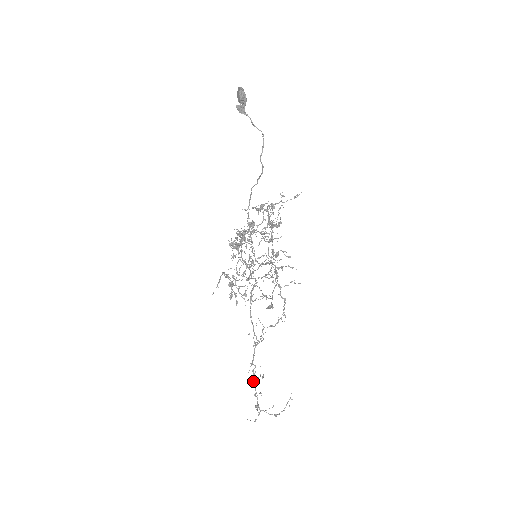
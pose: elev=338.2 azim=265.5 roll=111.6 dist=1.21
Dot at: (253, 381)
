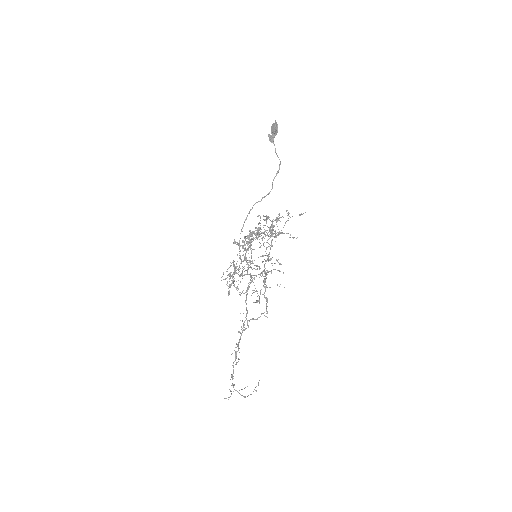
Dot at: occluded
